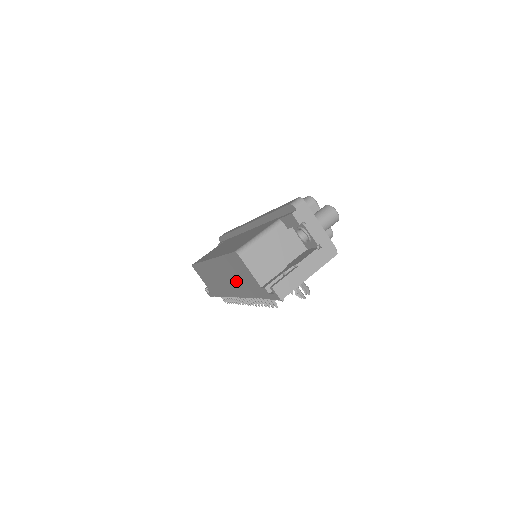
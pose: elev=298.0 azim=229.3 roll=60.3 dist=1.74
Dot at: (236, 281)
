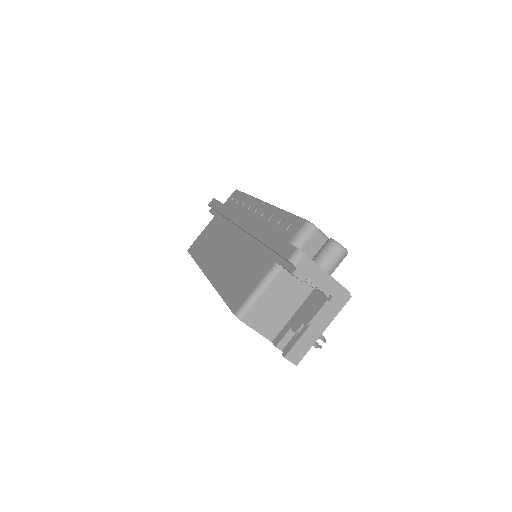
Dot at: occluded
